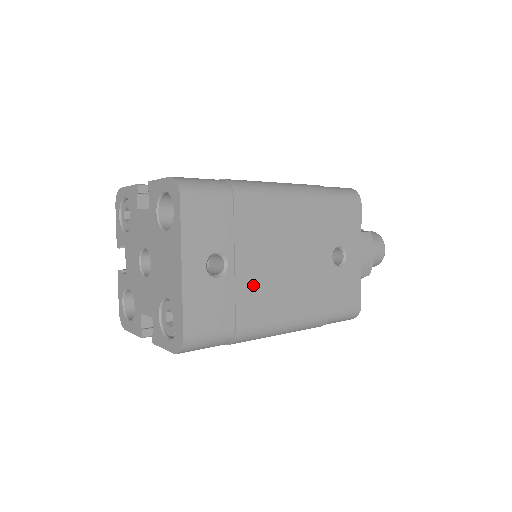
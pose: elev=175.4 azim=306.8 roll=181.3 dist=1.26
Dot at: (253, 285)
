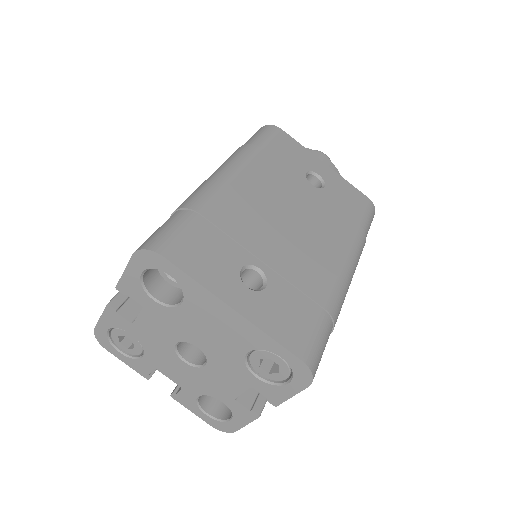
Dot at: (294, 263)
